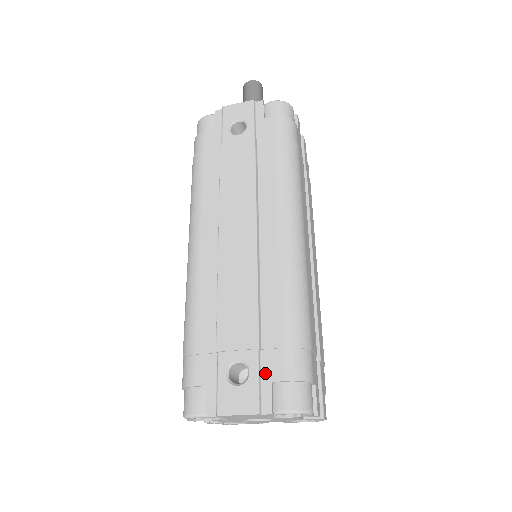
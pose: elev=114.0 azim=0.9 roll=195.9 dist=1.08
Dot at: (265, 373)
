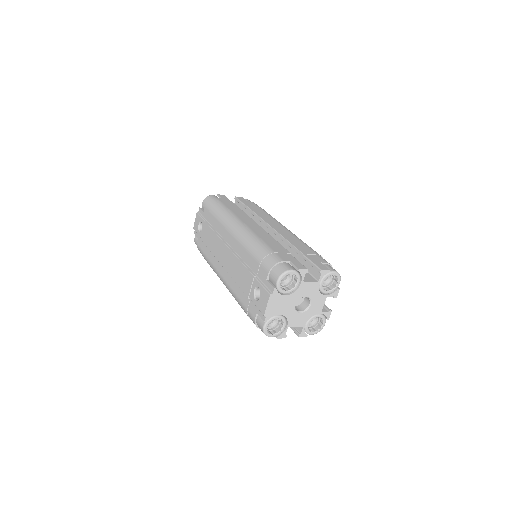
Dot at: (263, 281)
